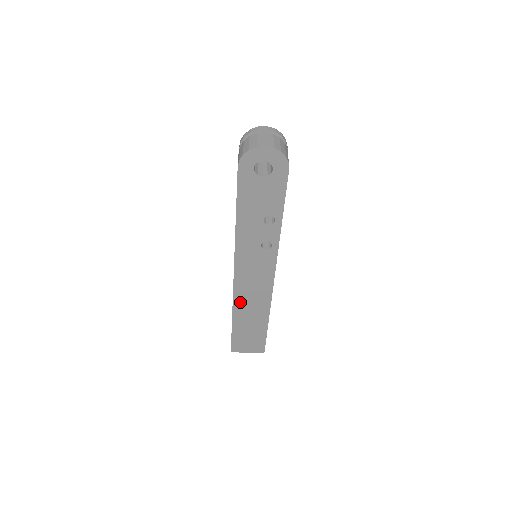
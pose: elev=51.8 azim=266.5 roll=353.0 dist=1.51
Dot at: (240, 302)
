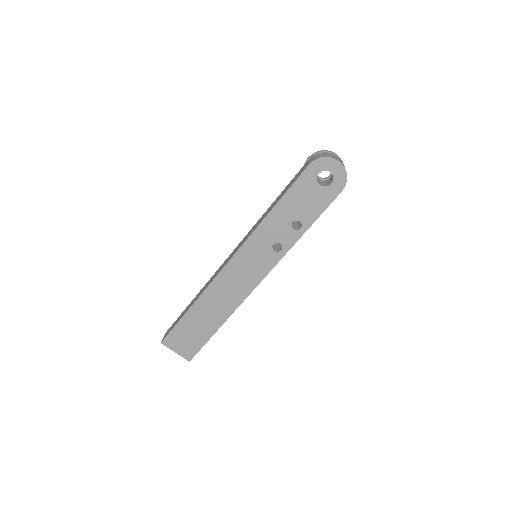
Dot at: (213, 291)
